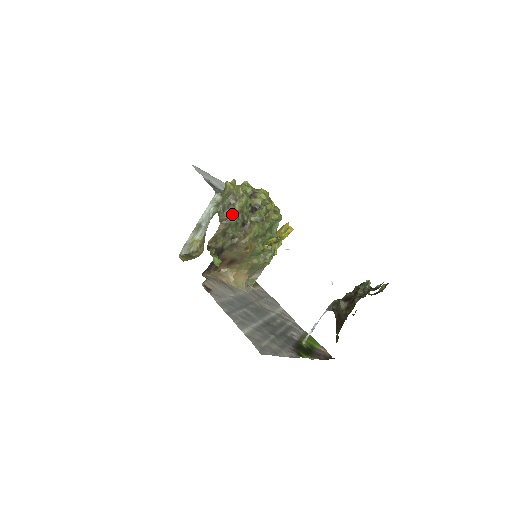
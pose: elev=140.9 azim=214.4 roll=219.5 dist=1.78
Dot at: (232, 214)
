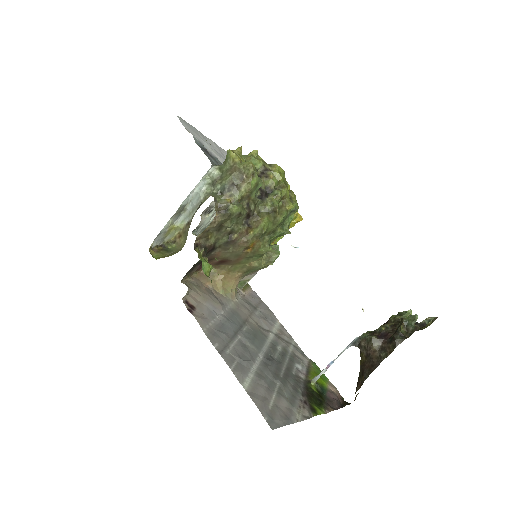
Dot at: (234, 200)
